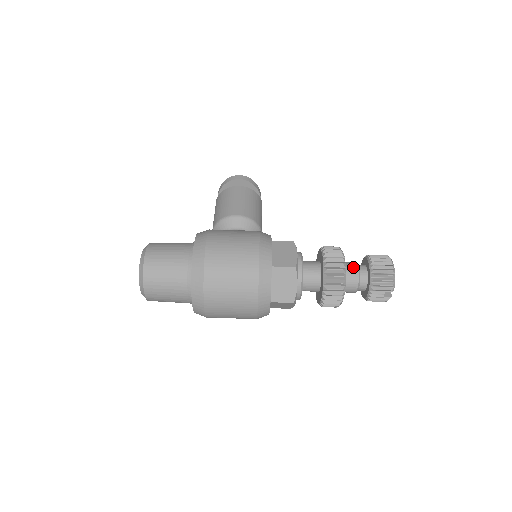
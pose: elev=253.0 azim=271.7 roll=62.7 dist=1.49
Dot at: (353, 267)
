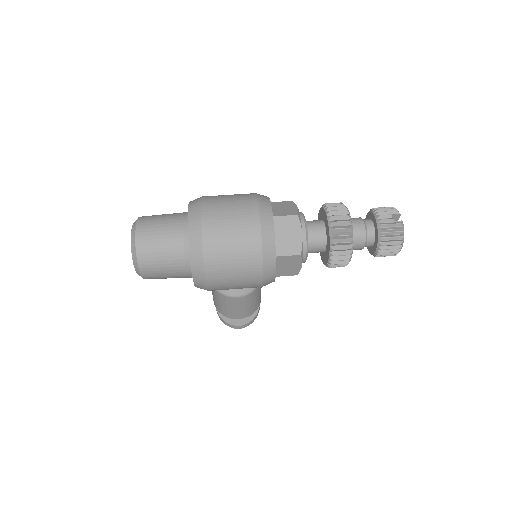
Dot at: occluded
